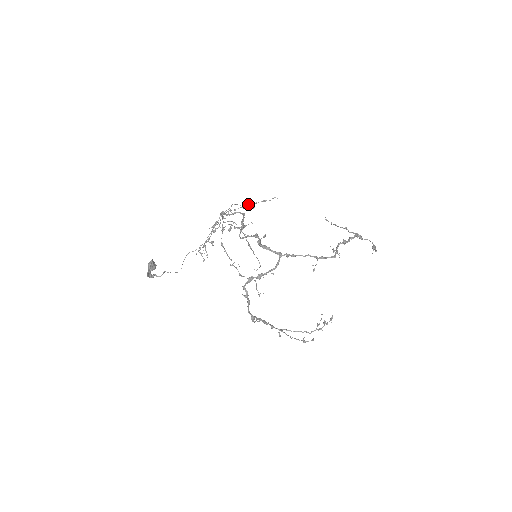
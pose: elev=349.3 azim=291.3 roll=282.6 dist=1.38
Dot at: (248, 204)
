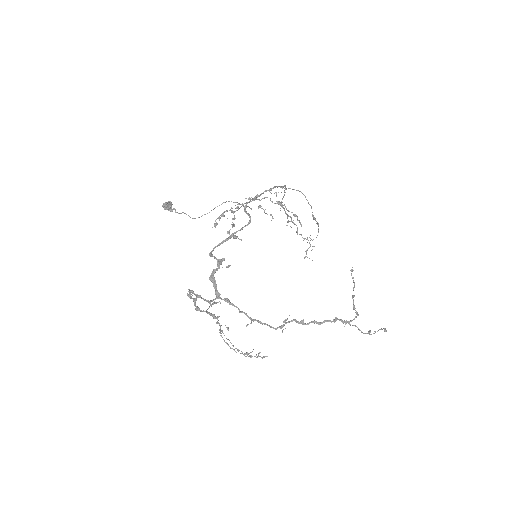
Dot at: (281, 206)
